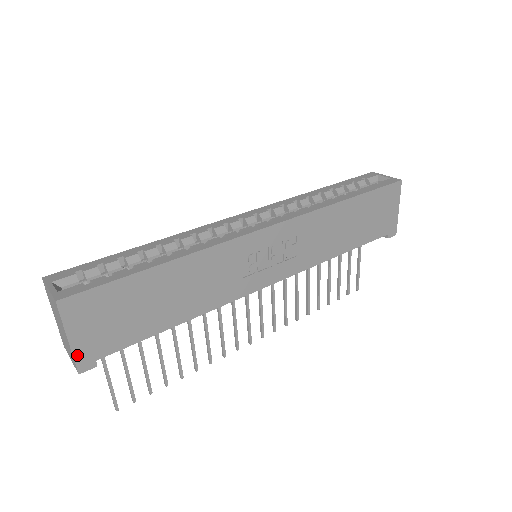
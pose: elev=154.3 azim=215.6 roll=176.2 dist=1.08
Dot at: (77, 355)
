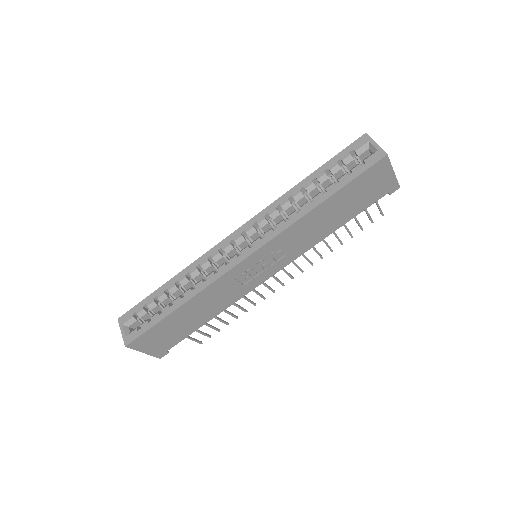
Dot at: (154, 355)
